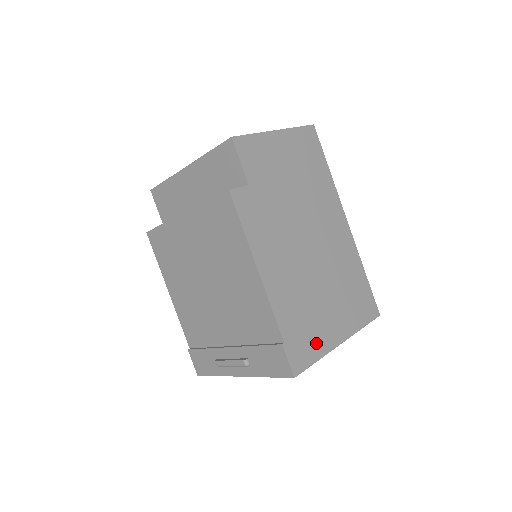
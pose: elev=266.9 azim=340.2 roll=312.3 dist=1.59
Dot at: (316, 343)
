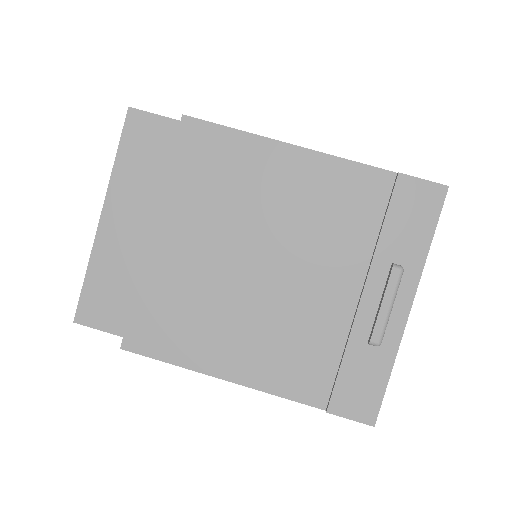
Dot at: occluded
